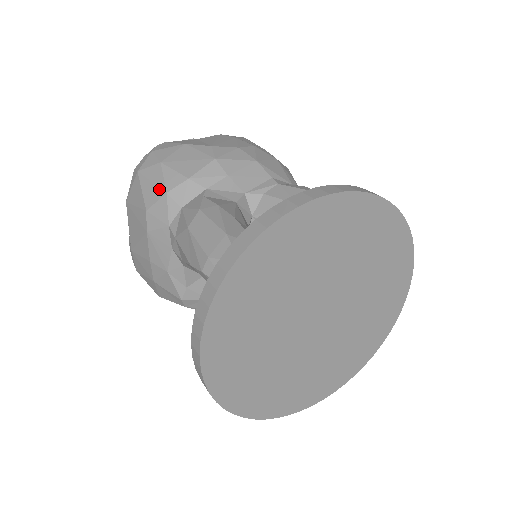
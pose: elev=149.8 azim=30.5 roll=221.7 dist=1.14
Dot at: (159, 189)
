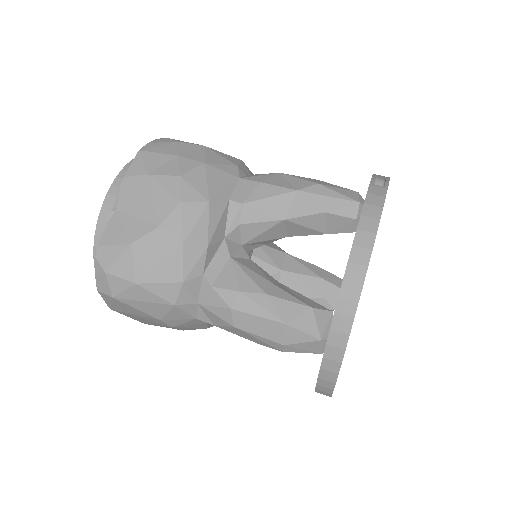
Dot at: (161, 305)
